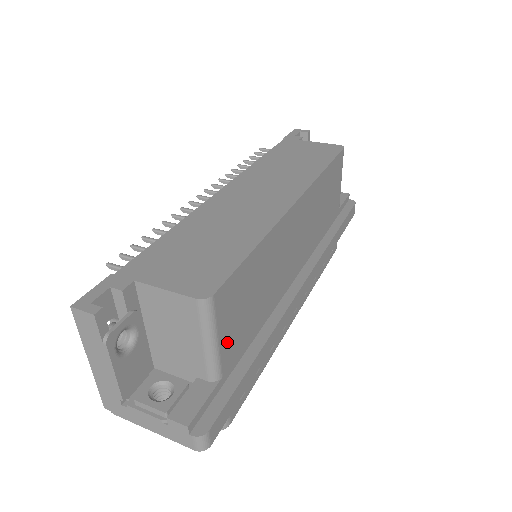
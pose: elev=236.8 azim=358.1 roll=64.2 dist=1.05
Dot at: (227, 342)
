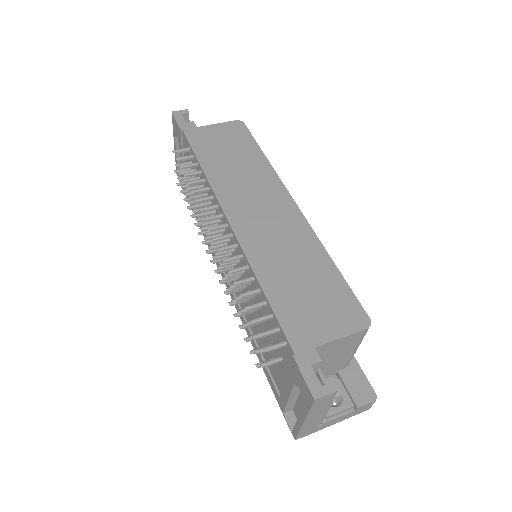
Dot at: occluded
